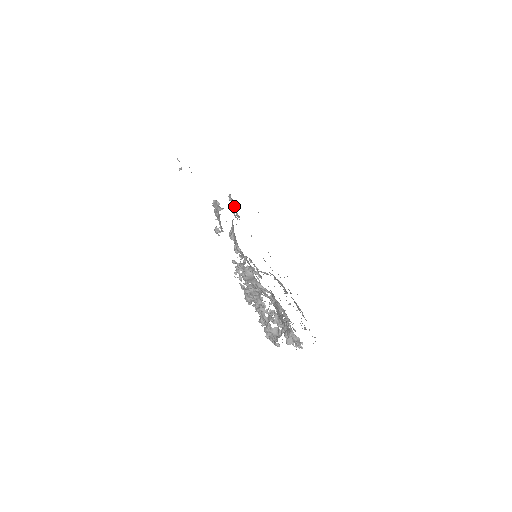
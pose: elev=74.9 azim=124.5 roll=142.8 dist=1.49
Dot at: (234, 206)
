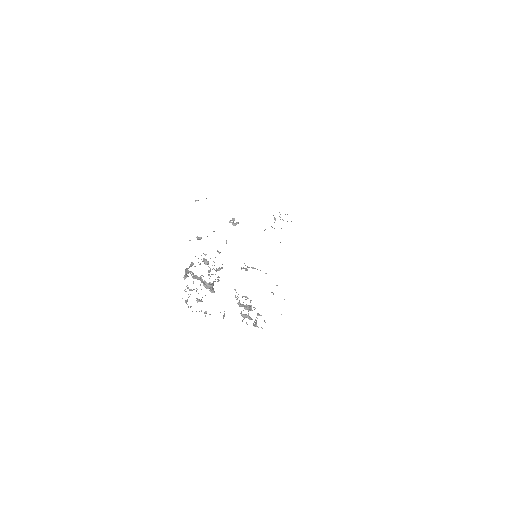
Dot at: occluded
